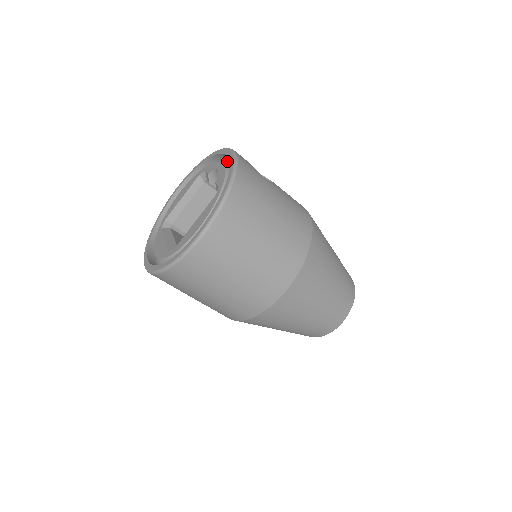
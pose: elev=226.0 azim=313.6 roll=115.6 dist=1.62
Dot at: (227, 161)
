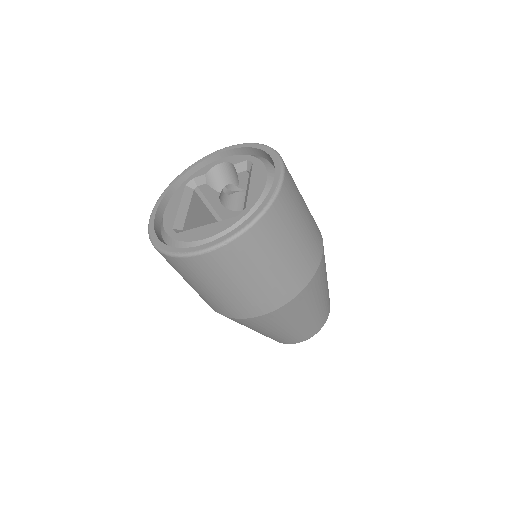
Dot at: occluded
